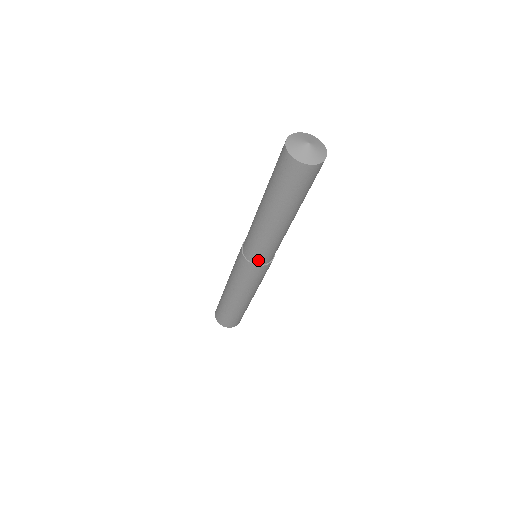
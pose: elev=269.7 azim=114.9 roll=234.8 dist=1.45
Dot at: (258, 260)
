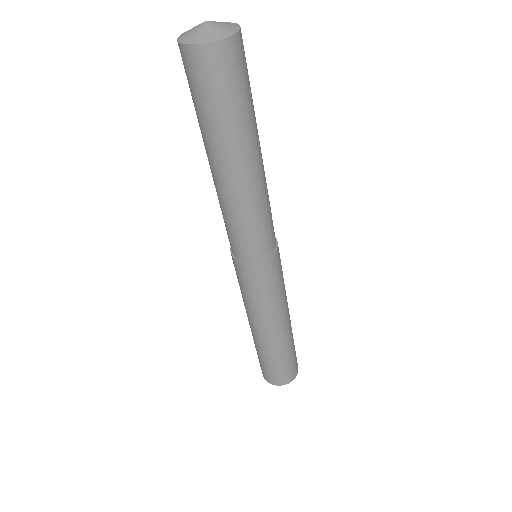
Dot at: (237, 251)
